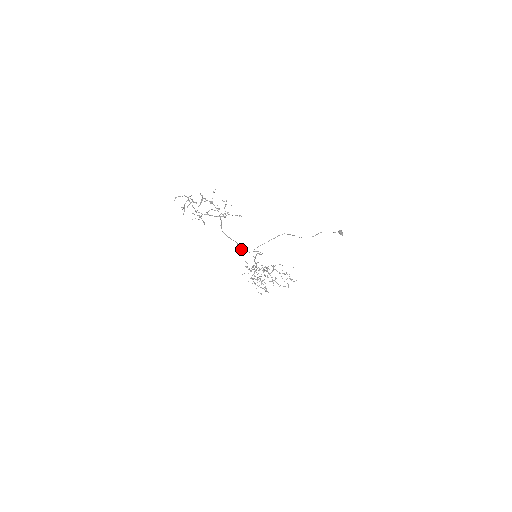
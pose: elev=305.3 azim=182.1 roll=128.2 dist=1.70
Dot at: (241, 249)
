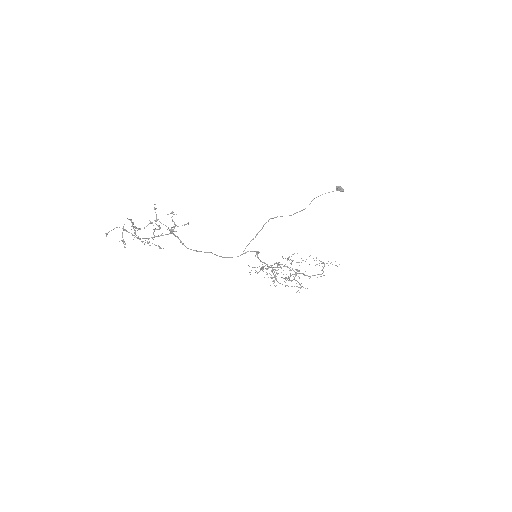
Dot at: (224, 257)
